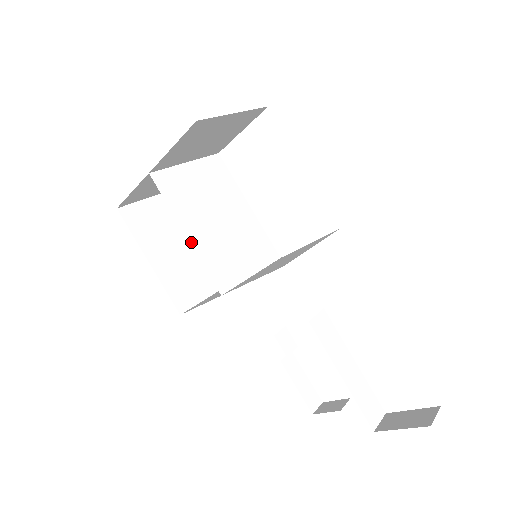
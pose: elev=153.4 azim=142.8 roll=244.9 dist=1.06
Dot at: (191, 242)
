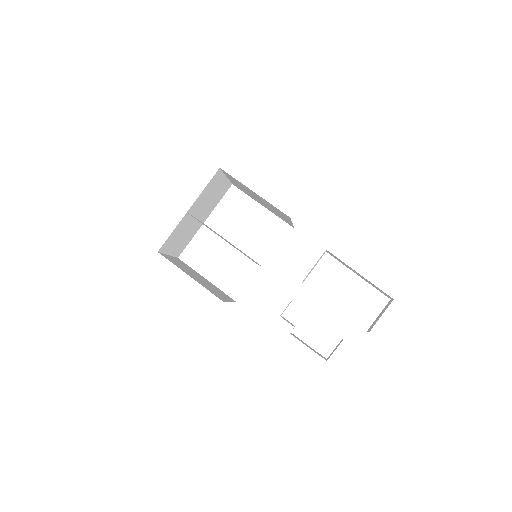
Dot at: occluded
